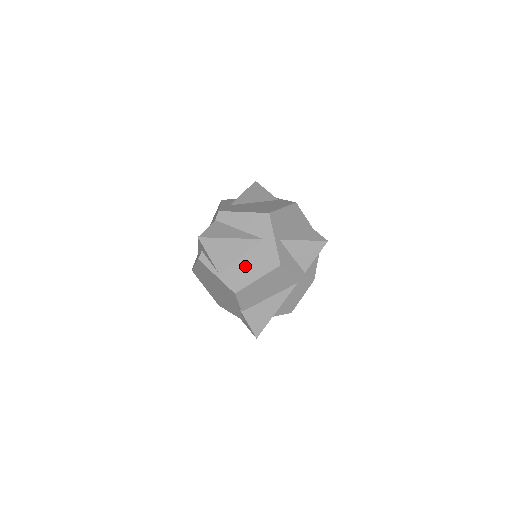
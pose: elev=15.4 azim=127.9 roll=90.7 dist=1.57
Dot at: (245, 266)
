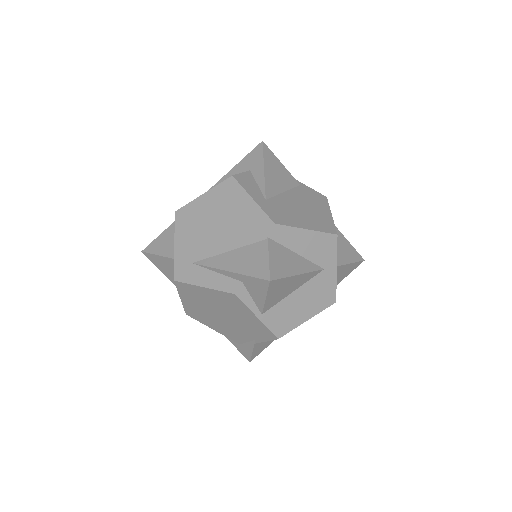
Dot at: (297, 304)
